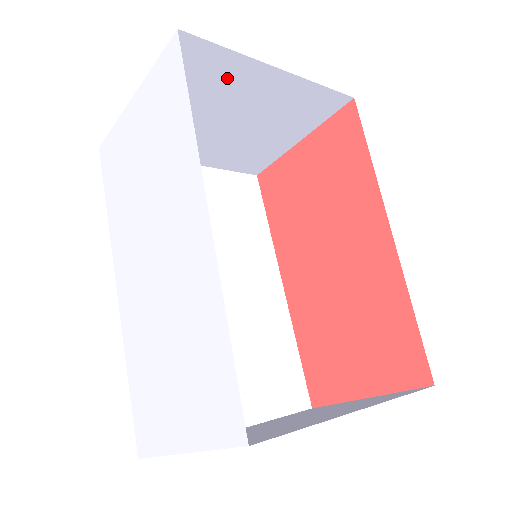
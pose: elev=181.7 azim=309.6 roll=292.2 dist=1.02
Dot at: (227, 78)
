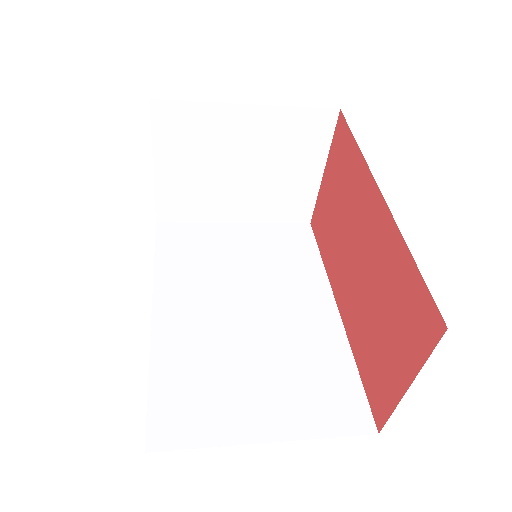
Dot at: (211, 127)
